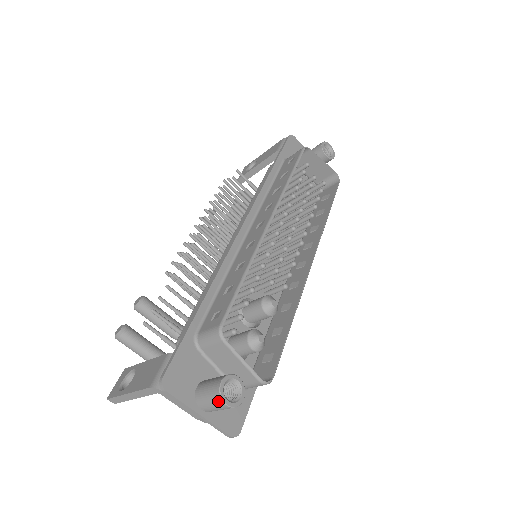
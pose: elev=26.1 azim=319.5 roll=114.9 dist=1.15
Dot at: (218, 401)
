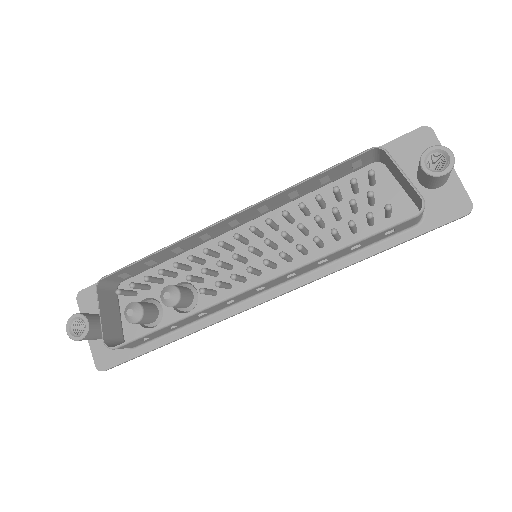
Dot at: (70, 326)
